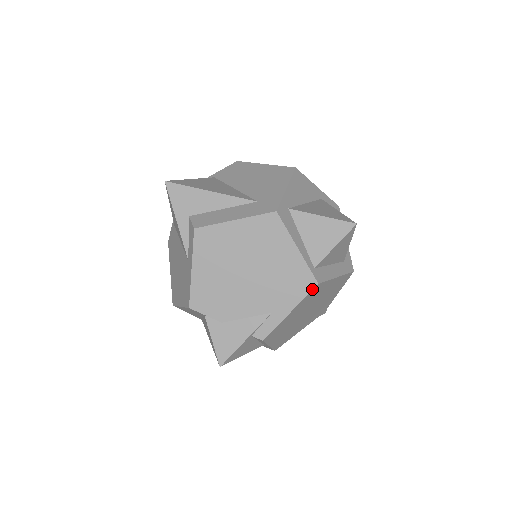
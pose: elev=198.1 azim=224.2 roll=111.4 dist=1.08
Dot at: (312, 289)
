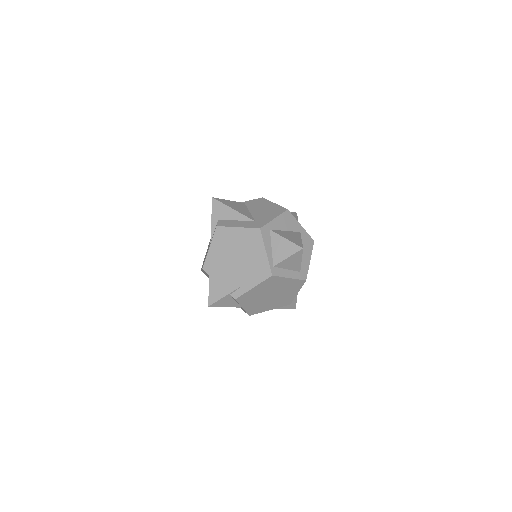
Dot at: (268, 277)
